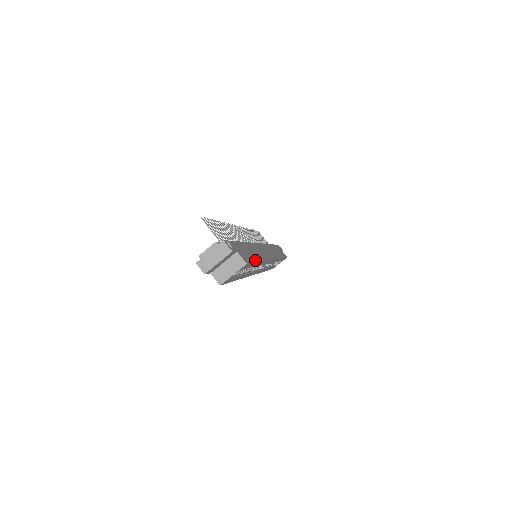
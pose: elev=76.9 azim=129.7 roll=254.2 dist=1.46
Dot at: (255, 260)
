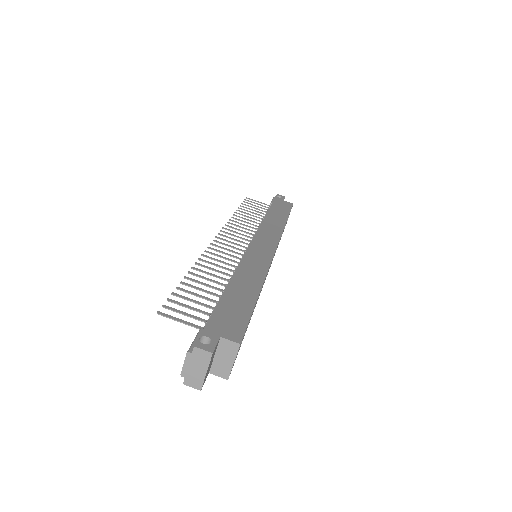
Dot at: (251, 305)
